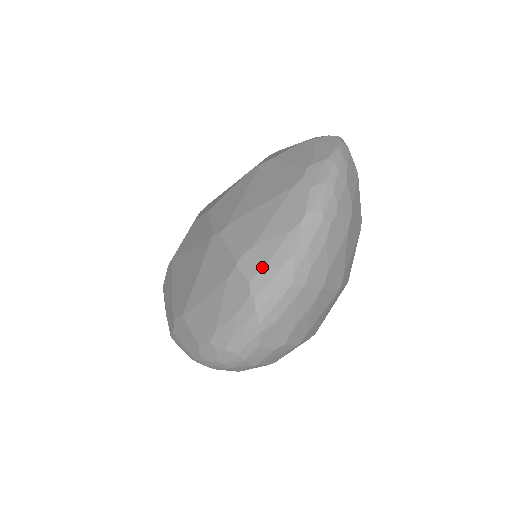
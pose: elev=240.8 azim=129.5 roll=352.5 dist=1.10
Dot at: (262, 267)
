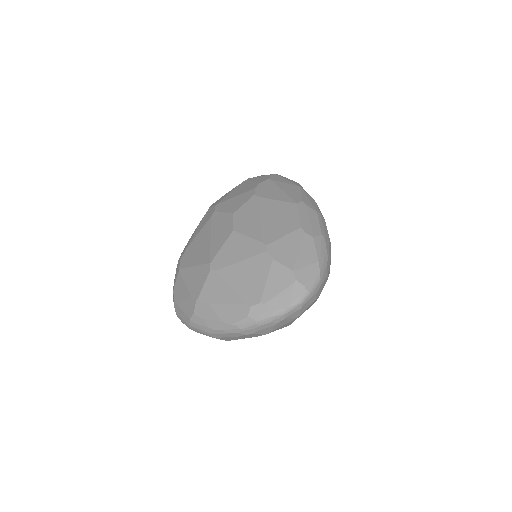
Dot at: (202, 317)
